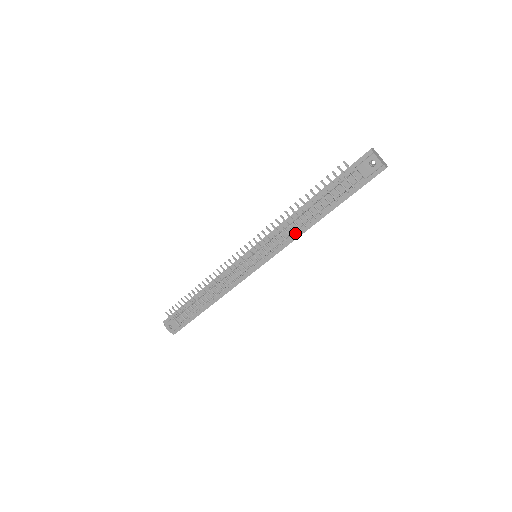
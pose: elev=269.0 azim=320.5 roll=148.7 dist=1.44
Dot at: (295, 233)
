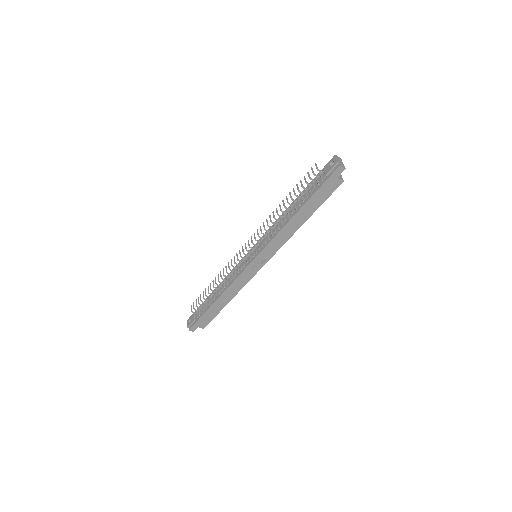
Dot at: (278, 228)
